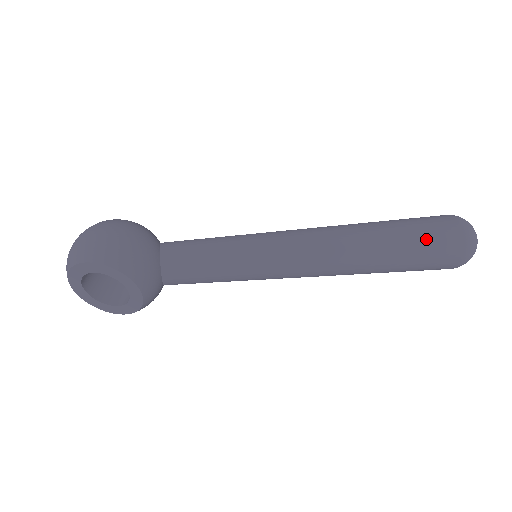
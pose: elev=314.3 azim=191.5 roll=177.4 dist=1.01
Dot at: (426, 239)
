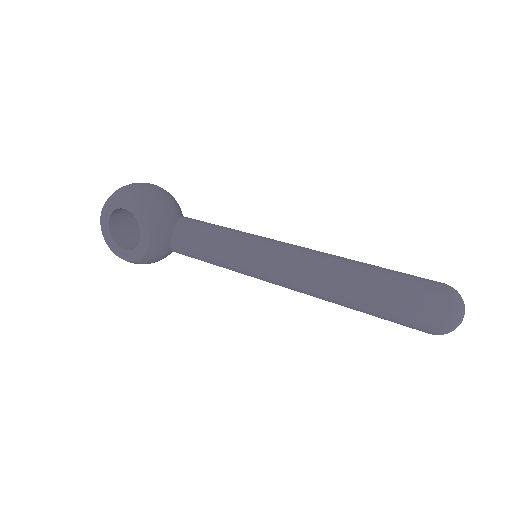
Dot at: (412, 287)
